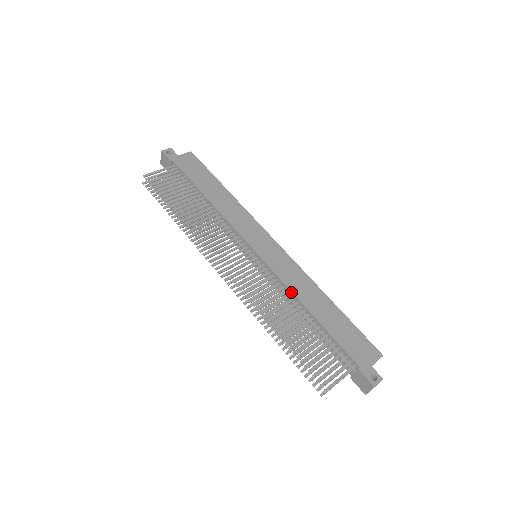
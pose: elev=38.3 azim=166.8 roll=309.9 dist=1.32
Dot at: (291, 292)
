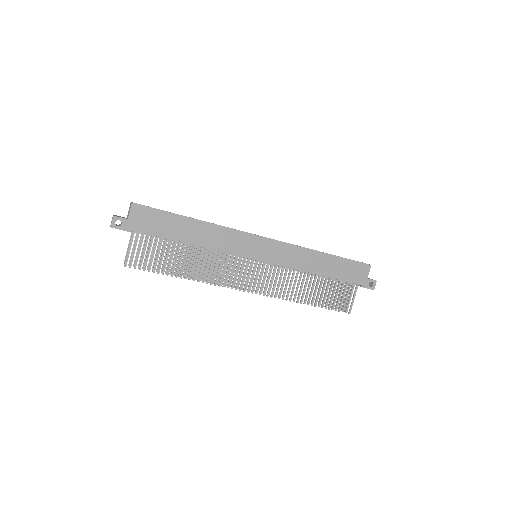
Dot at: (299, 270)
